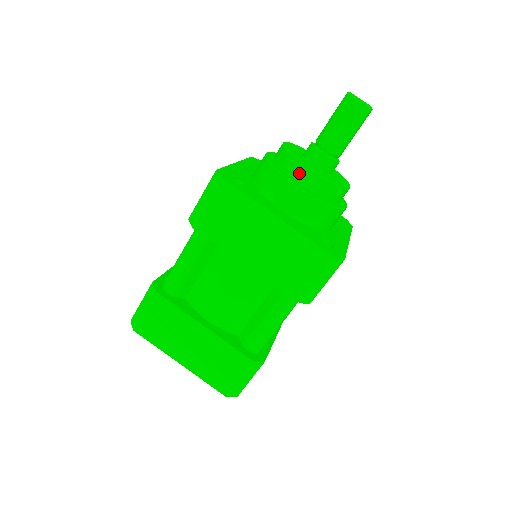
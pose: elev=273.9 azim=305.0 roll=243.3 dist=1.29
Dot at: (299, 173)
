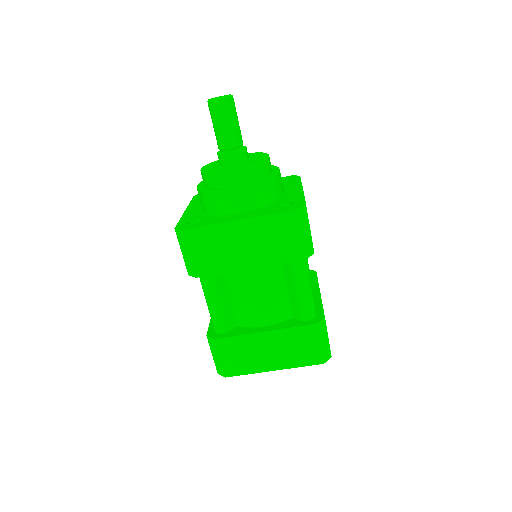
Dot at: (226, 180)
